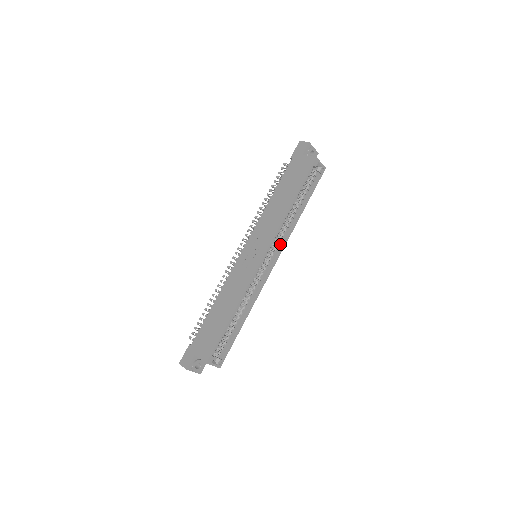
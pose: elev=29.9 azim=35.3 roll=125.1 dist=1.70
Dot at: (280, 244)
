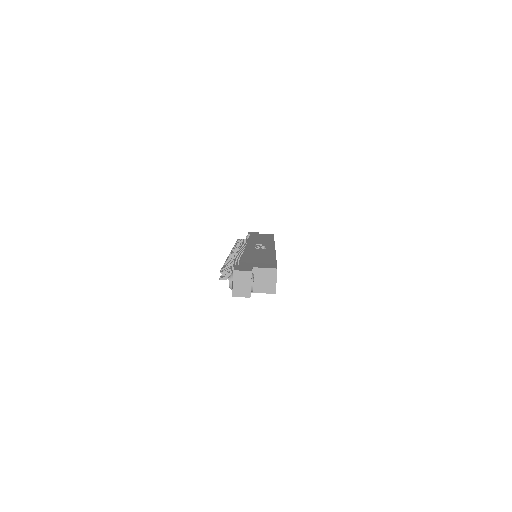
Dot at: occluded
